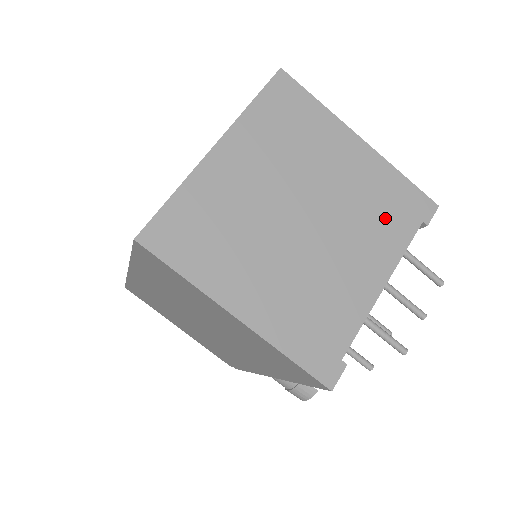
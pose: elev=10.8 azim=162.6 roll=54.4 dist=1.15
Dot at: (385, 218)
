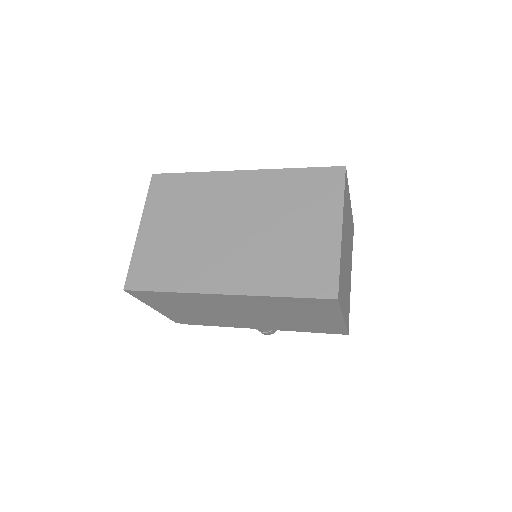
Dot at: (351, 241)
